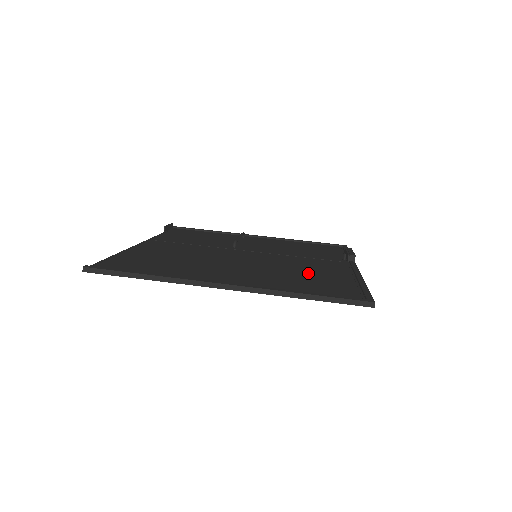
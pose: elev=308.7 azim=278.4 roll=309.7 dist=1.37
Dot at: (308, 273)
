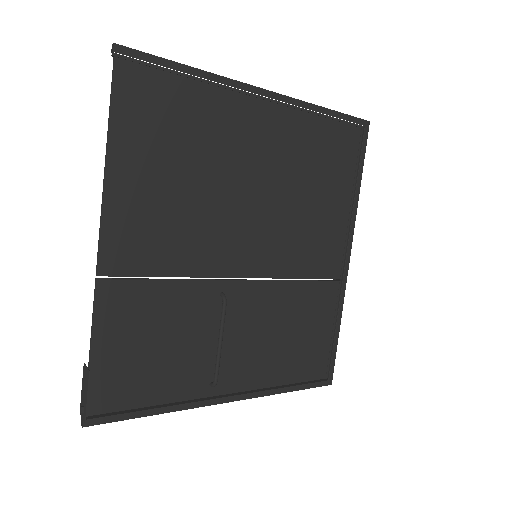
Dot at: (315, 197)
